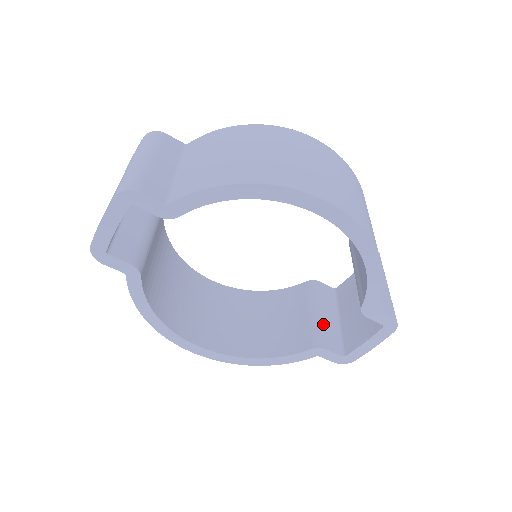
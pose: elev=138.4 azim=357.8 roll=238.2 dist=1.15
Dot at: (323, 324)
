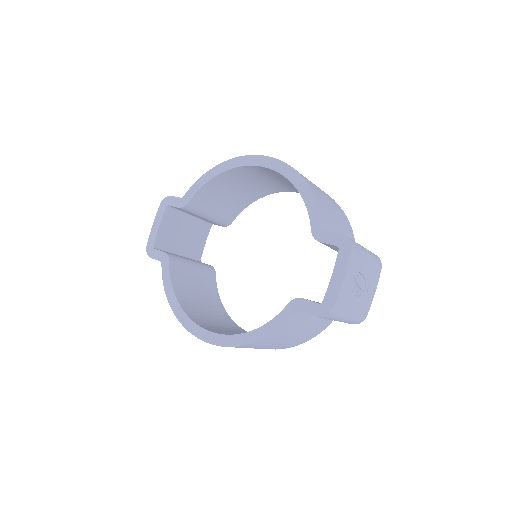
Dot at: occluded
